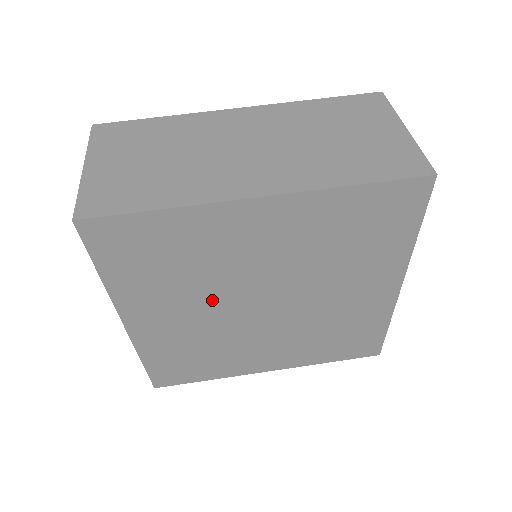
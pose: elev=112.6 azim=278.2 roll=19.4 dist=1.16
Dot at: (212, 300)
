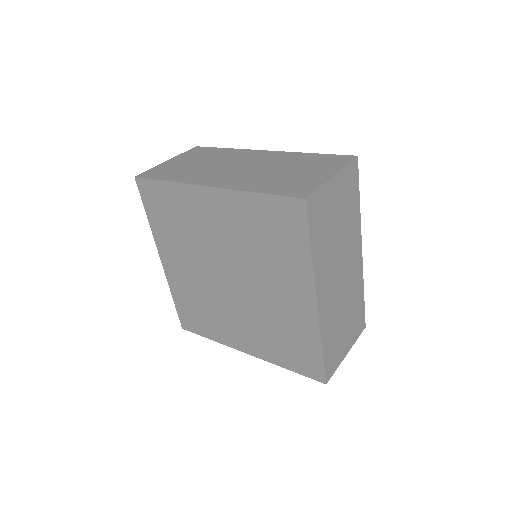
Dot at: (200, 261)
